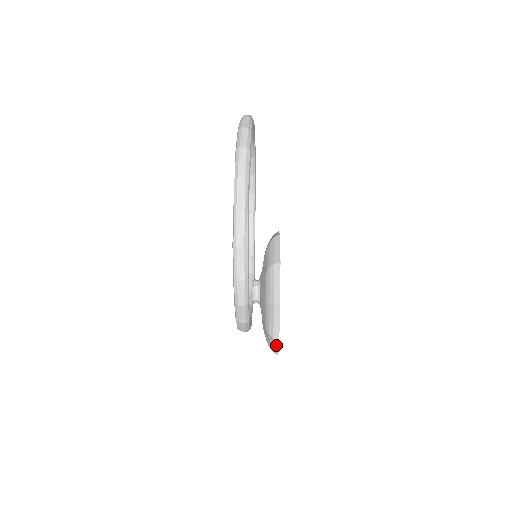
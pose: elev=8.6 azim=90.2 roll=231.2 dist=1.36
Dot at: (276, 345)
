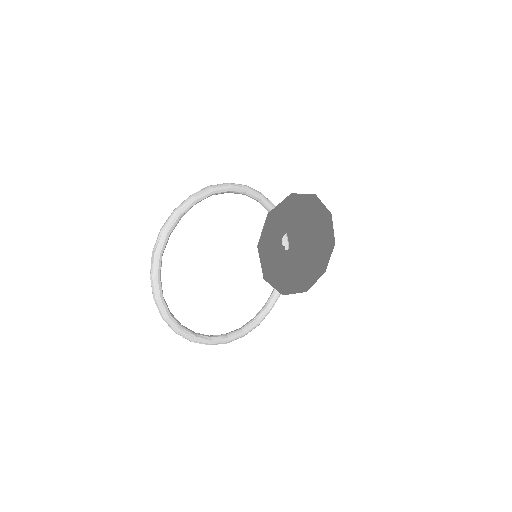
Dot at: (311, 284)
